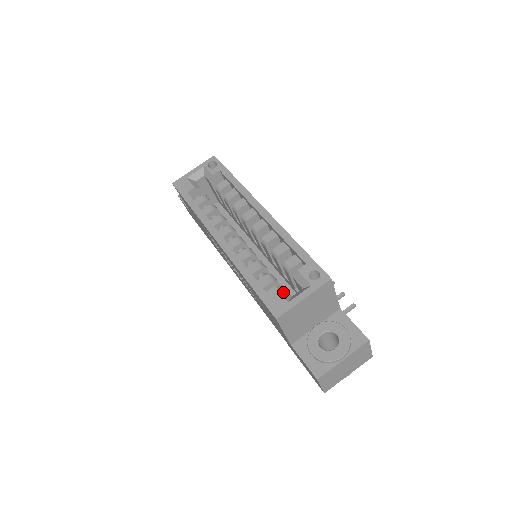
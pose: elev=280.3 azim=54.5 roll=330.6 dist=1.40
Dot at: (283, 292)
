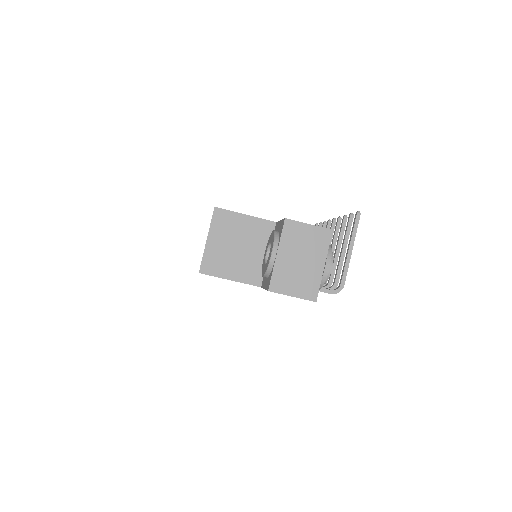
Dot at: occluded
